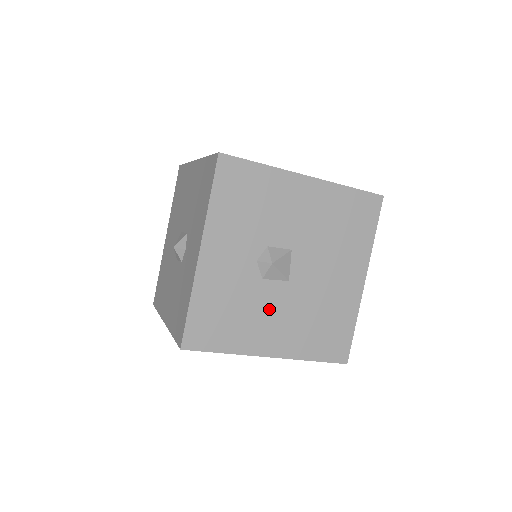
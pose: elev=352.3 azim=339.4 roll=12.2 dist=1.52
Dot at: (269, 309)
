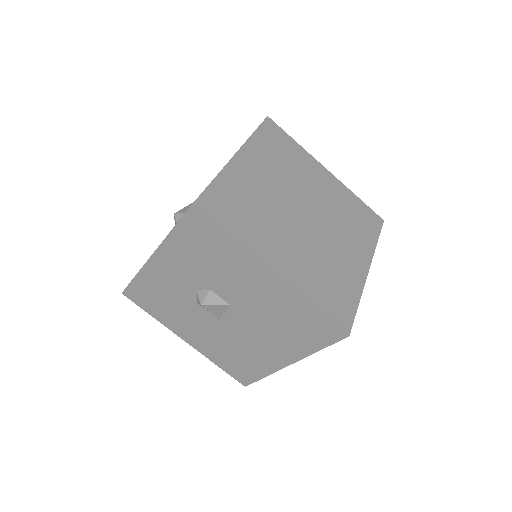
Dot at: (195, 320)
